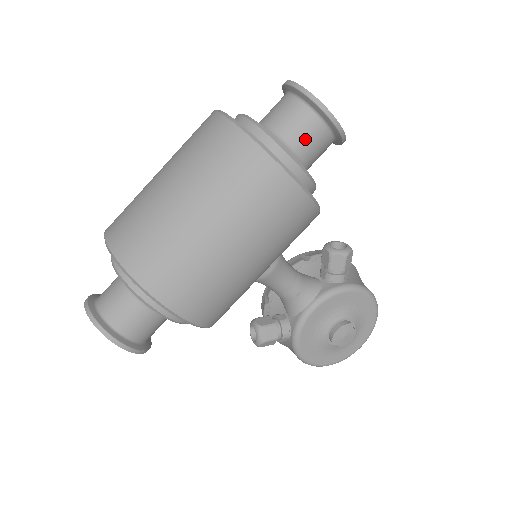
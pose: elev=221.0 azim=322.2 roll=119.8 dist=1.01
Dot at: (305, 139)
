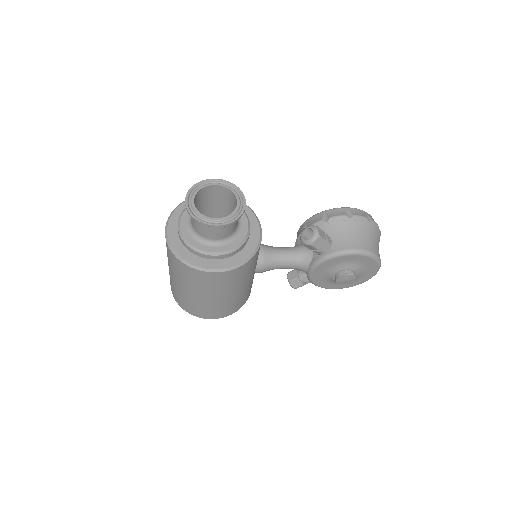
Dot at: (211, 234)
